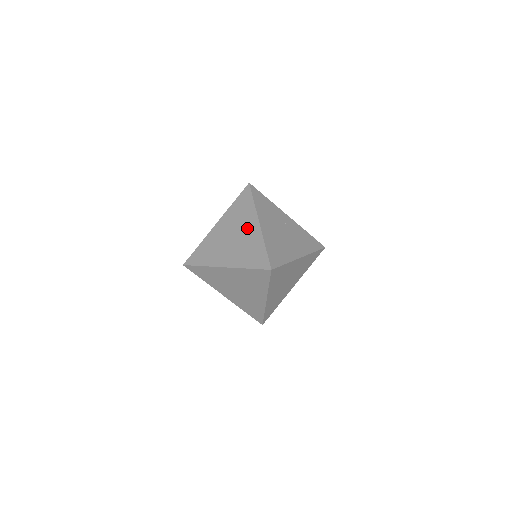
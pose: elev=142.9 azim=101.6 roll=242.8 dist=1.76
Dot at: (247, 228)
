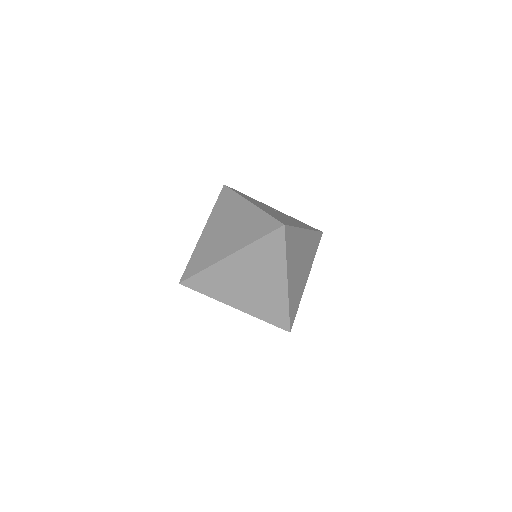
Dot at: (239, 213)
